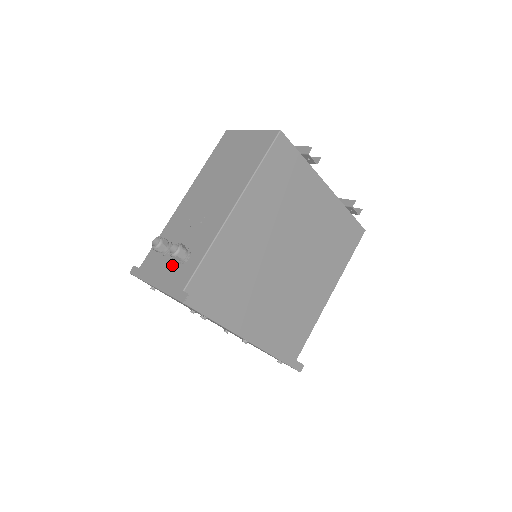
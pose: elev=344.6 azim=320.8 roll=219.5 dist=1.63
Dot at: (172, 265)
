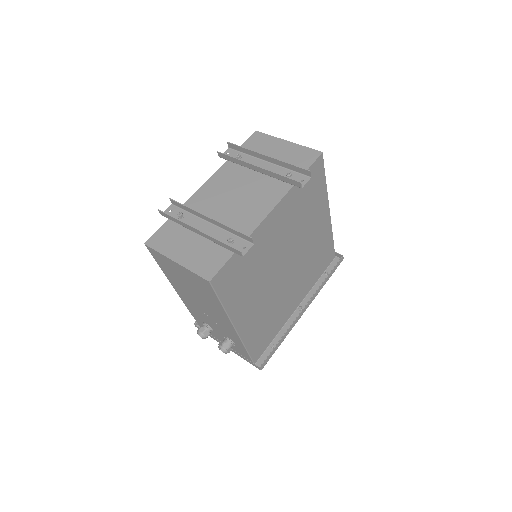
Dot at: occluded
